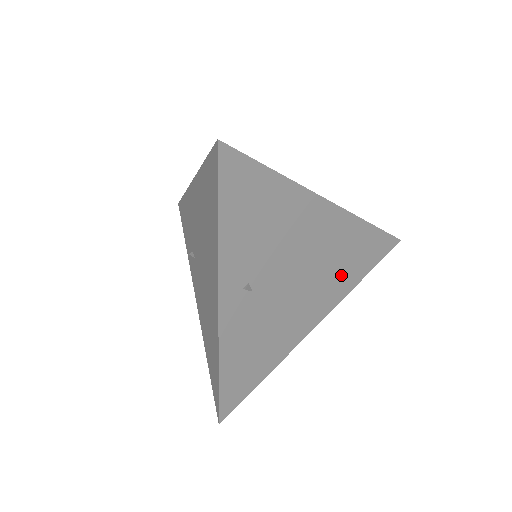
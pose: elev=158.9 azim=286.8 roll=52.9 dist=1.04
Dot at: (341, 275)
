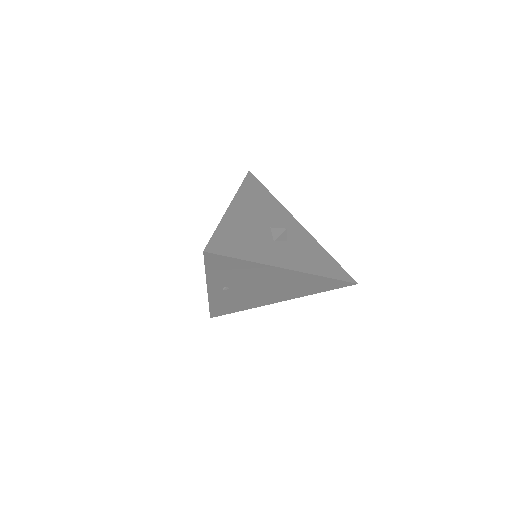
Dot at: (300, 290)
